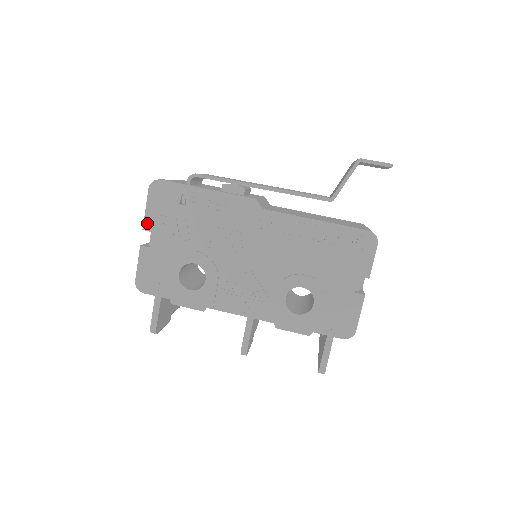
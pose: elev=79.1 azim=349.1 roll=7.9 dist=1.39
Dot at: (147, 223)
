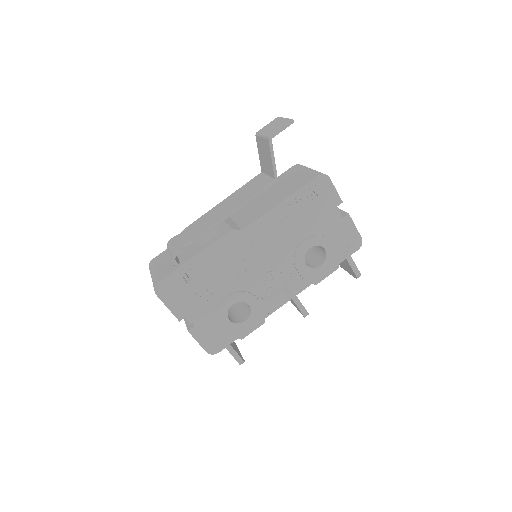
Dot at: (178, 315)
